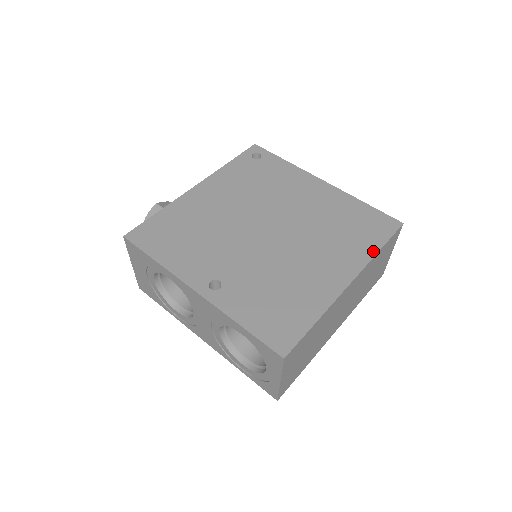
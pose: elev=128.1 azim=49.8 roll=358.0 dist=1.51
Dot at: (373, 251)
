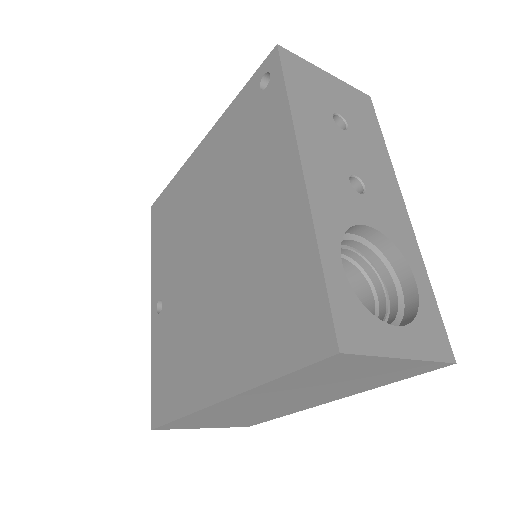
Dot at: (265, 374)
